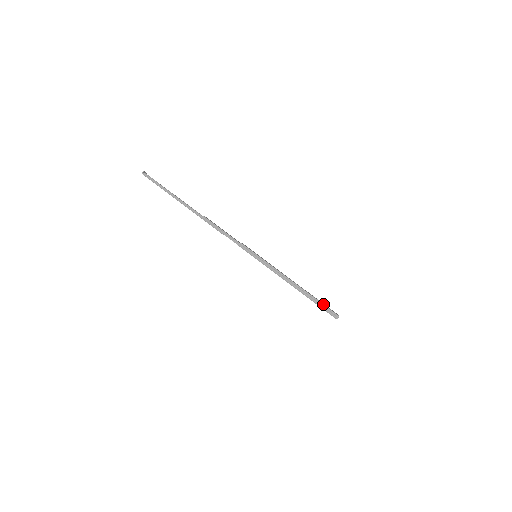
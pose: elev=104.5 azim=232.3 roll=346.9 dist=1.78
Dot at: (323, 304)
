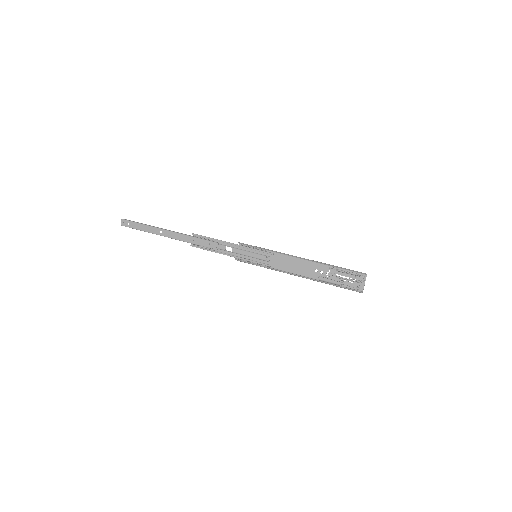
Dot at: (345, 269)
